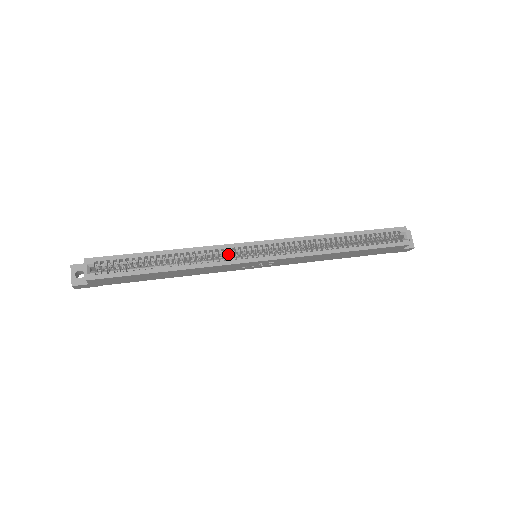
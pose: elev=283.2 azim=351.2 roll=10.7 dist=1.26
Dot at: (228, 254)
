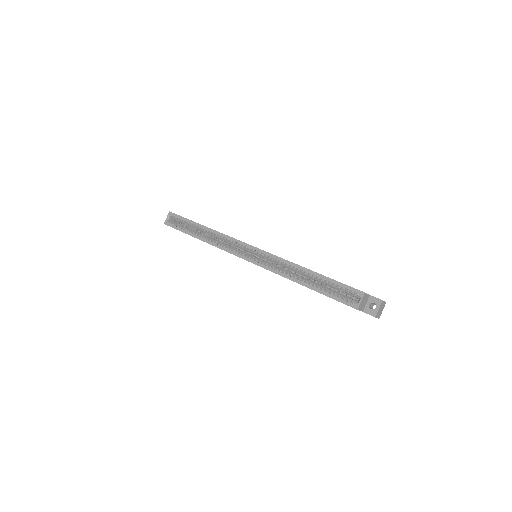
Dot at: (234, 245)
